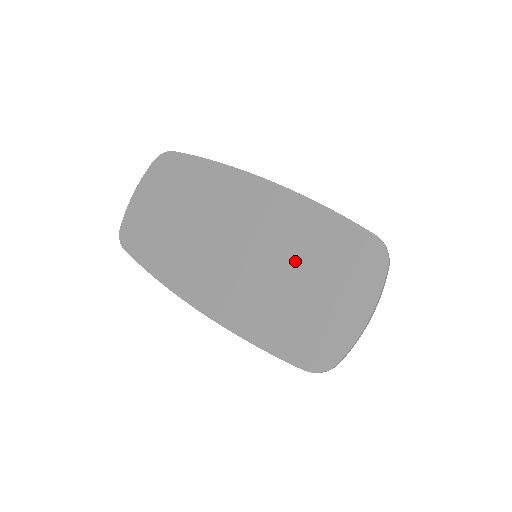
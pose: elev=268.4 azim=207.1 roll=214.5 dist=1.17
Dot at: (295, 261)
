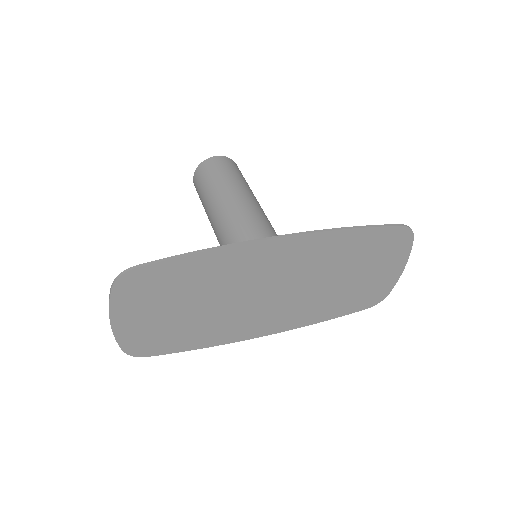
Dot at: (344, 270)
